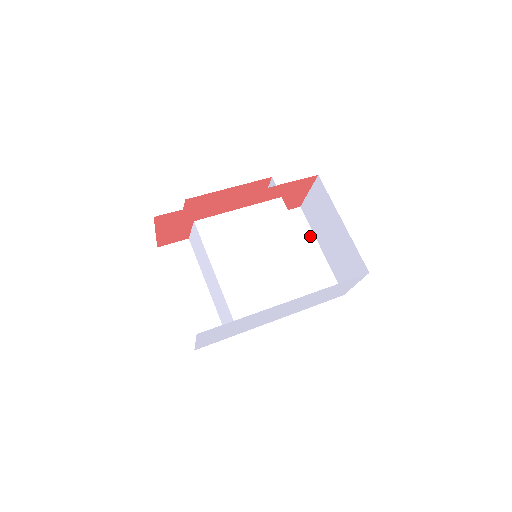
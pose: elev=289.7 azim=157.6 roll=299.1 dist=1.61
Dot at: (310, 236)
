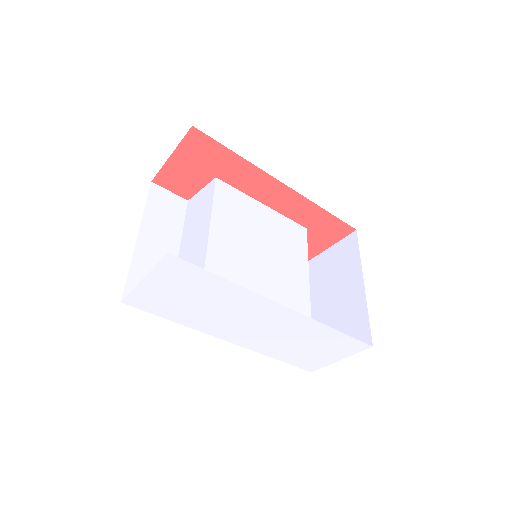
Dot at: occluded
